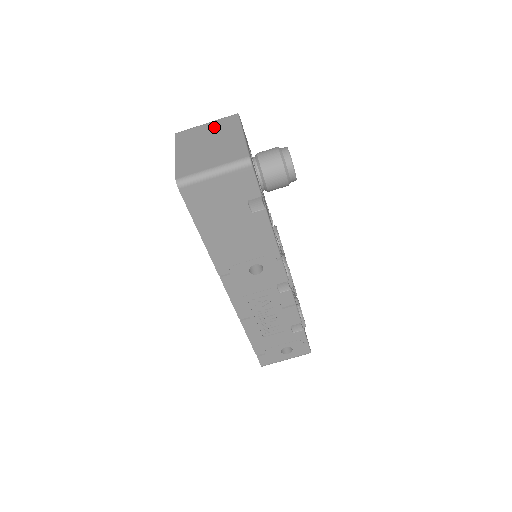
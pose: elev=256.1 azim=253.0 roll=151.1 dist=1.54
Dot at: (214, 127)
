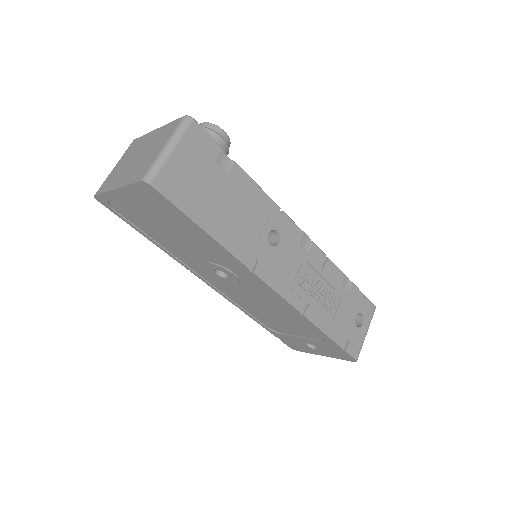
Dot at: (125, 157)
